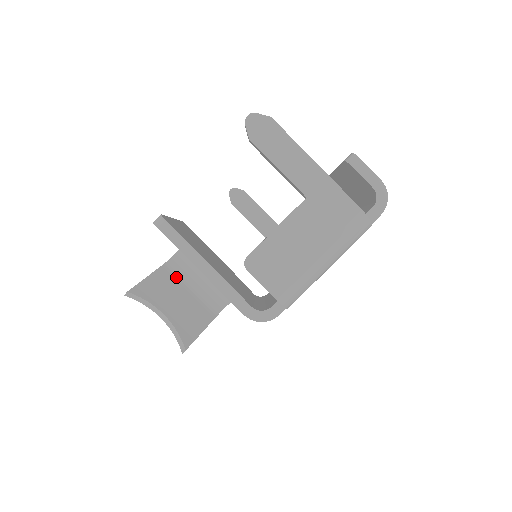
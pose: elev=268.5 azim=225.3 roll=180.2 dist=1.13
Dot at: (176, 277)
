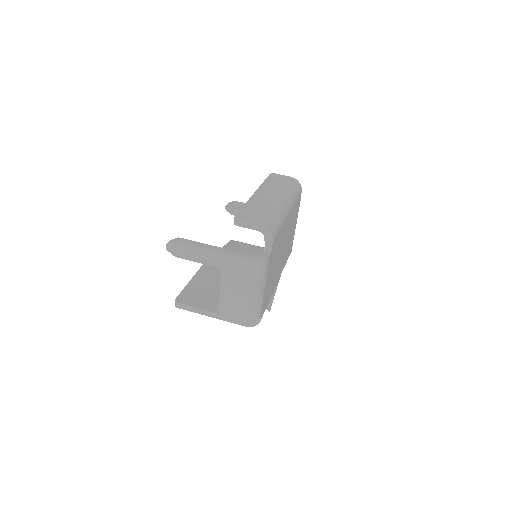
Dot at: occluded
